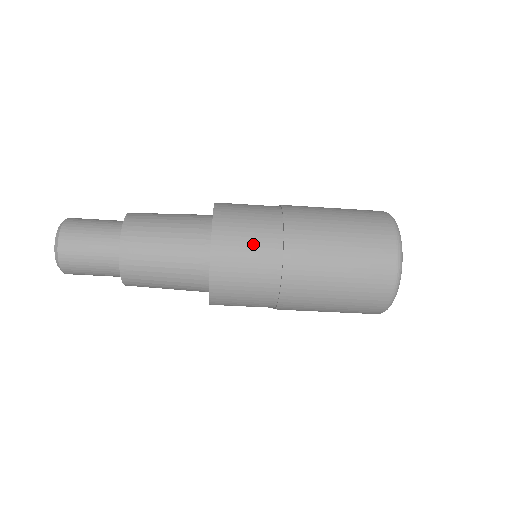
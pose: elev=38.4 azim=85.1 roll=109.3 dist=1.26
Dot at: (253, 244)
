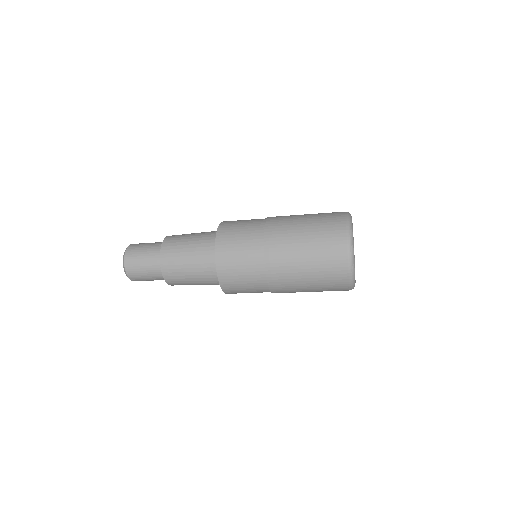
Dot at: (243, 245)
